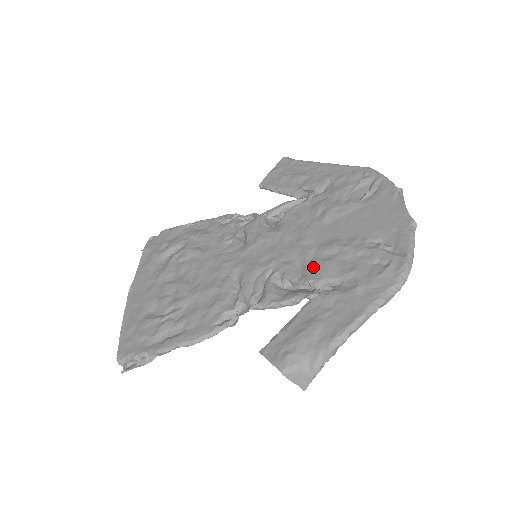
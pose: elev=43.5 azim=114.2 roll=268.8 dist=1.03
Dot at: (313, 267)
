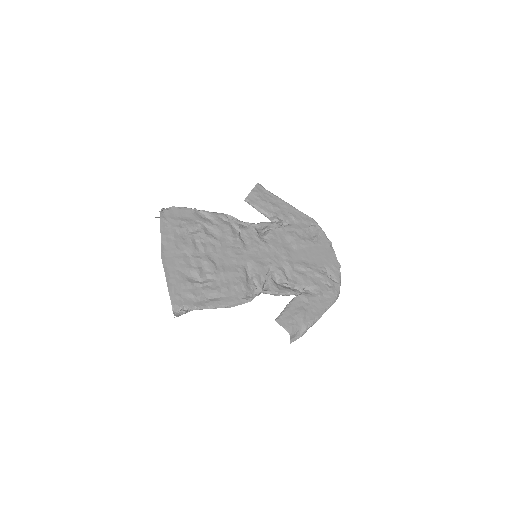
Dot at: (295, 276)
